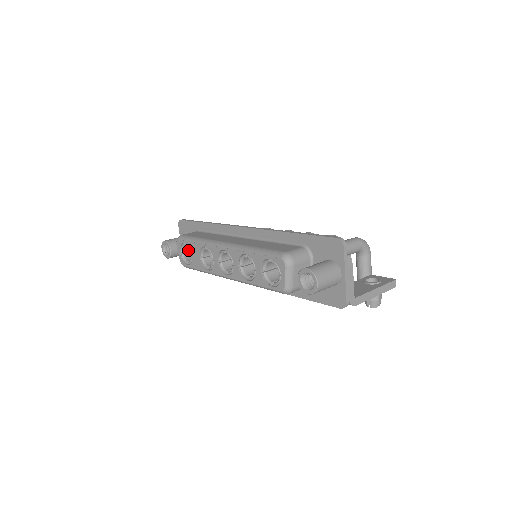
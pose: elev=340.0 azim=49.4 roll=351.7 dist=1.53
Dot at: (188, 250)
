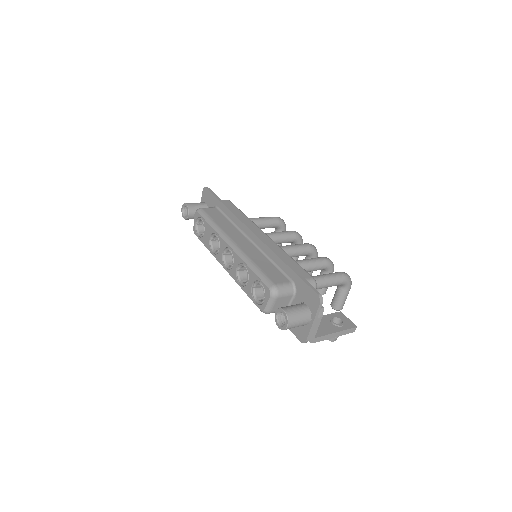
Dot at: occluded
